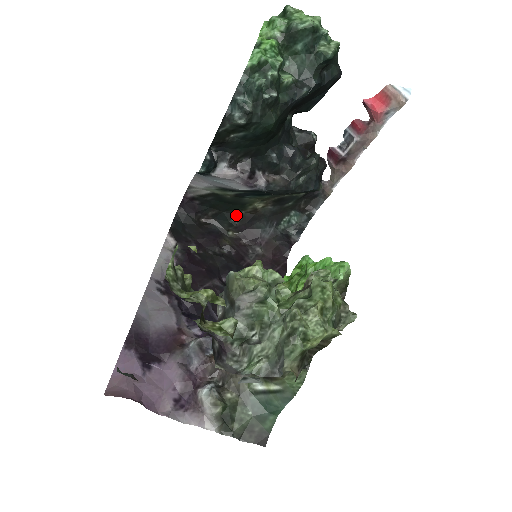
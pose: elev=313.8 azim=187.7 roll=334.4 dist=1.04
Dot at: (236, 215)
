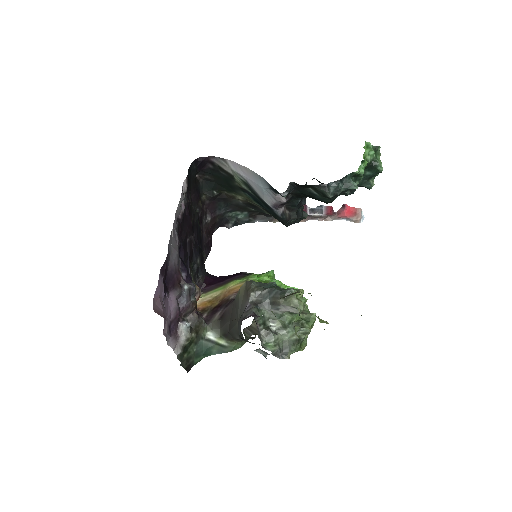
Dot at: (219, 190)
